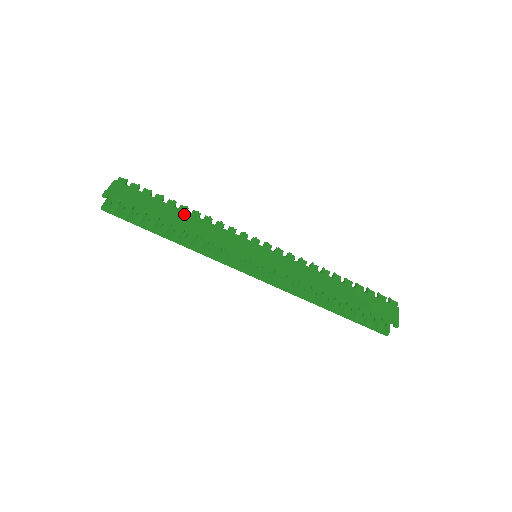
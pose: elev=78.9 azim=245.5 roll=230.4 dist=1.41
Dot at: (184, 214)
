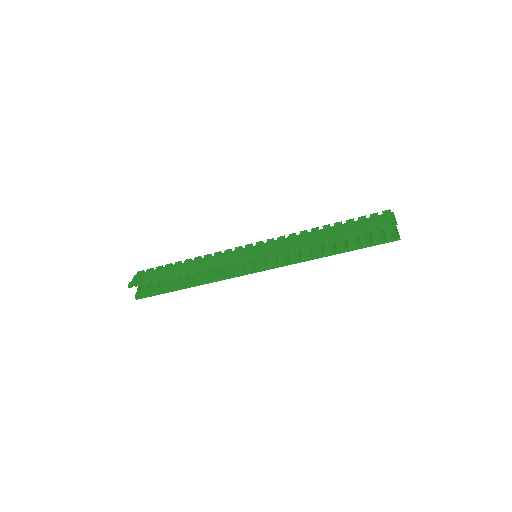
Dot at: (188, 263)
